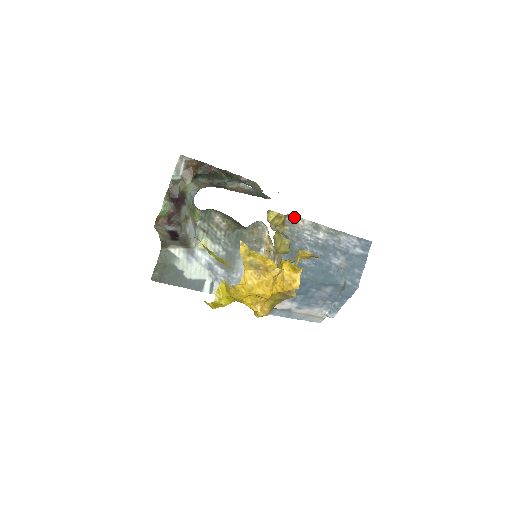
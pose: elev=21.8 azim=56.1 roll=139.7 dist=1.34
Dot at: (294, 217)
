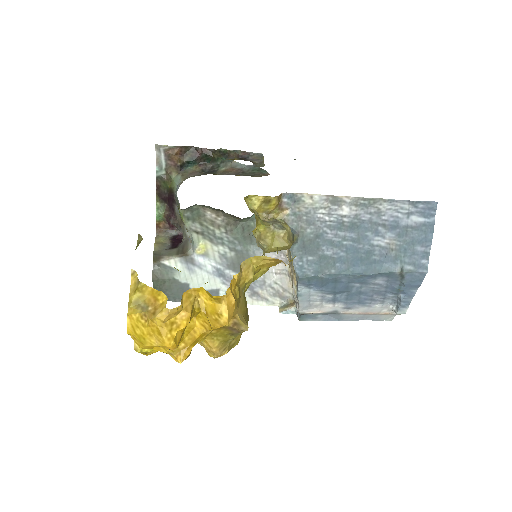
Dot at: (295, 195)
